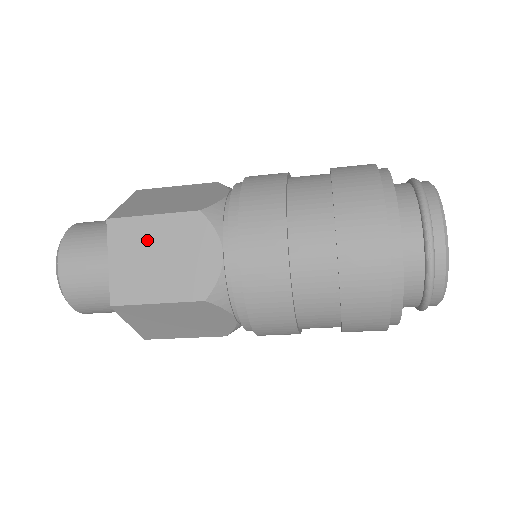
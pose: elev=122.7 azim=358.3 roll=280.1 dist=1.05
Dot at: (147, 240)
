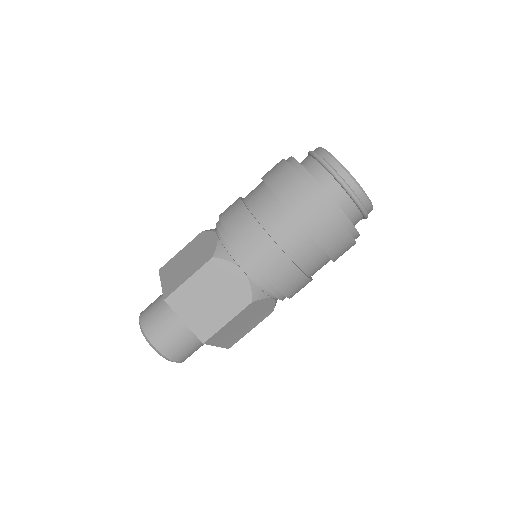
Dot at: (196, 294)
